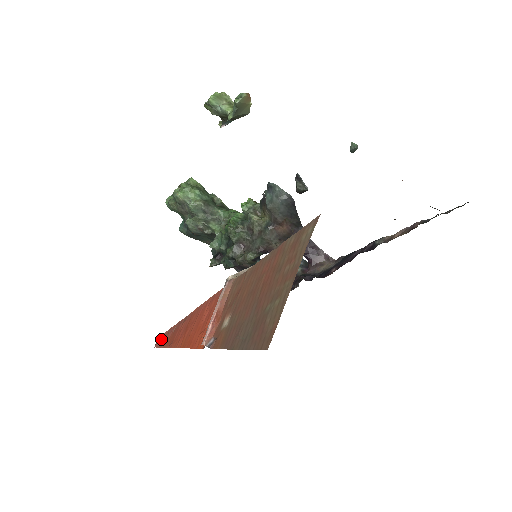
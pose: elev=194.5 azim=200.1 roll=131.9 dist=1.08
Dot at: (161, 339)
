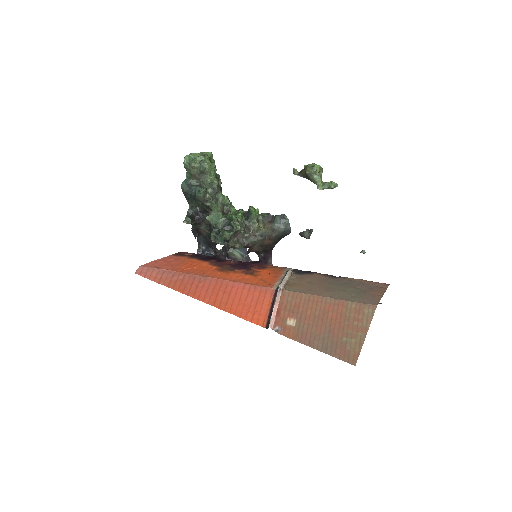
Dot at: (151, 273)
